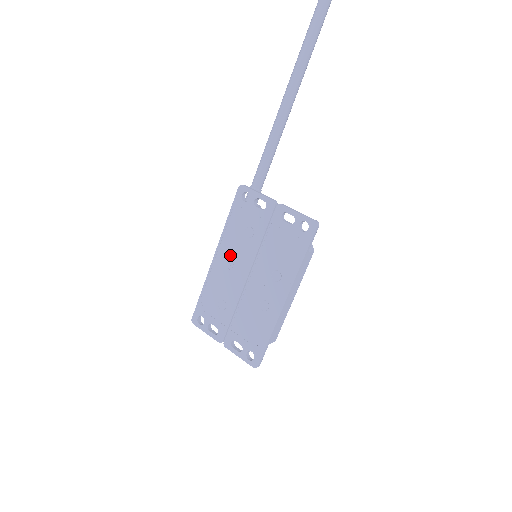
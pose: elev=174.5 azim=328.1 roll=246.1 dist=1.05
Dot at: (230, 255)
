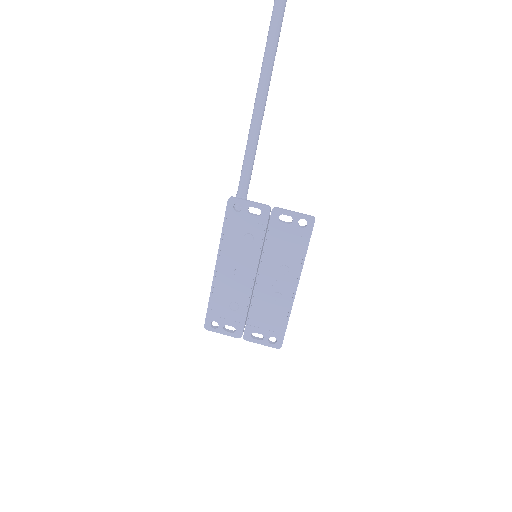
Dot at: (233, 262)
